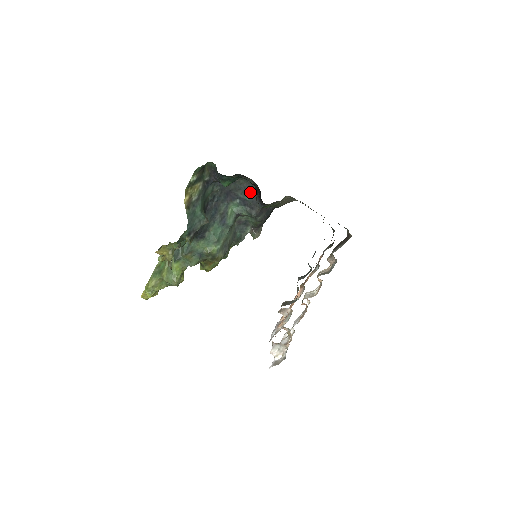
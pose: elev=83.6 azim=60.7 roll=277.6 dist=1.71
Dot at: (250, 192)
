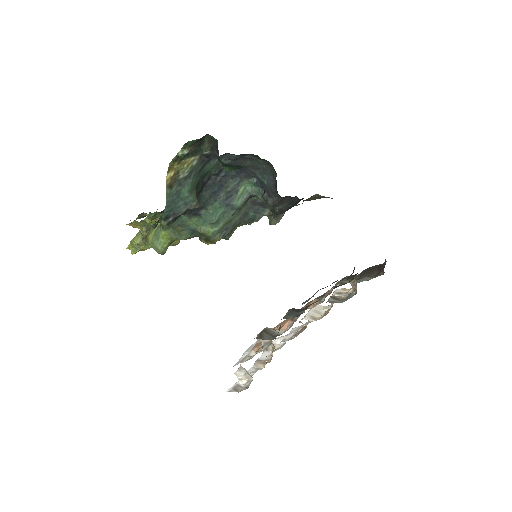
Dot at: (269, 177)
